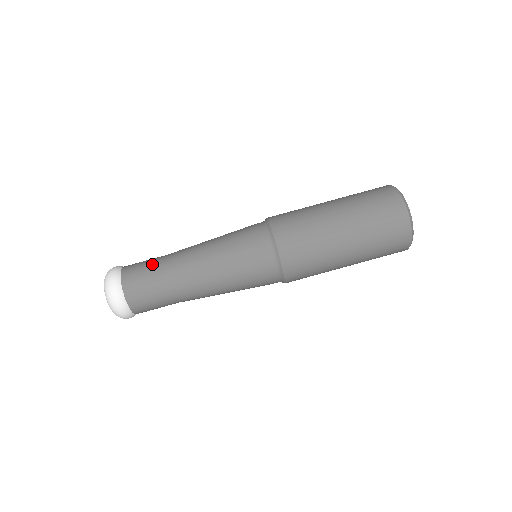
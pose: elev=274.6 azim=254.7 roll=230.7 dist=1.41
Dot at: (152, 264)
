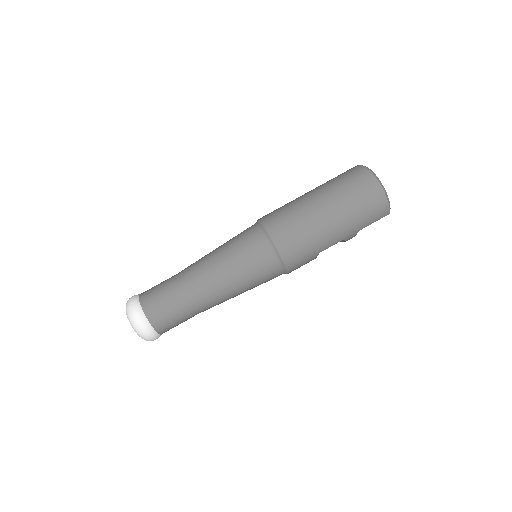
Dot at: (165, 280)
